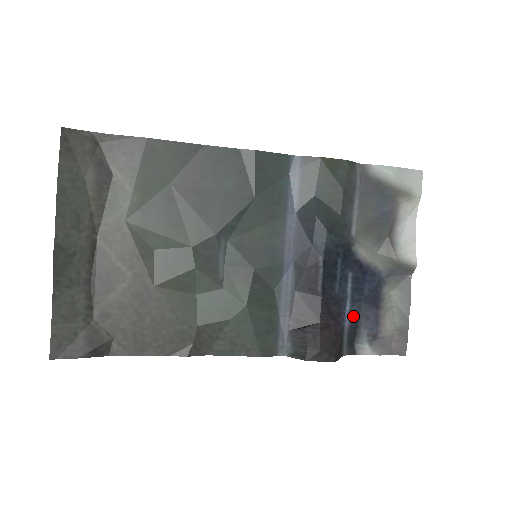
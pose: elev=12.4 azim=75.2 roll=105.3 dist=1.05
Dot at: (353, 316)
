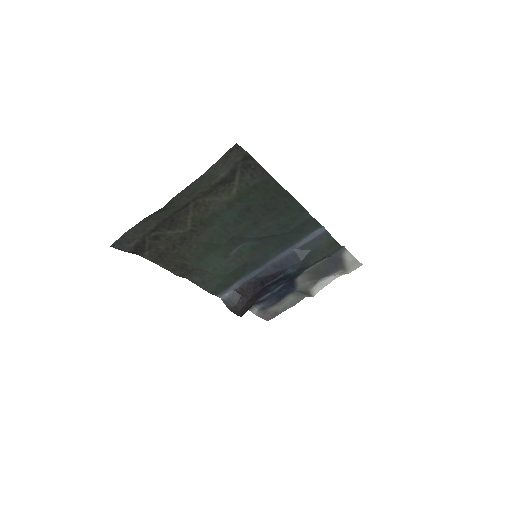
Dot at: (266, 298)
